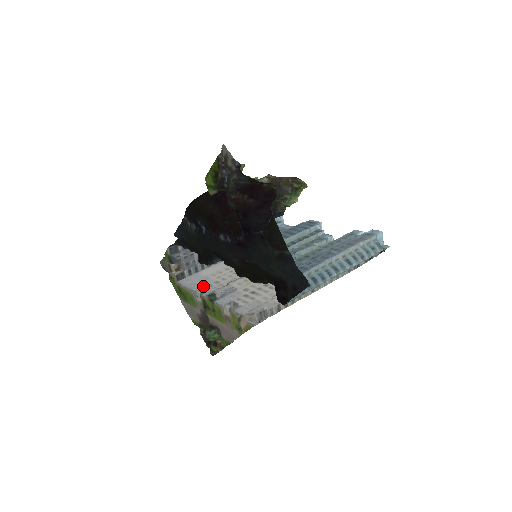
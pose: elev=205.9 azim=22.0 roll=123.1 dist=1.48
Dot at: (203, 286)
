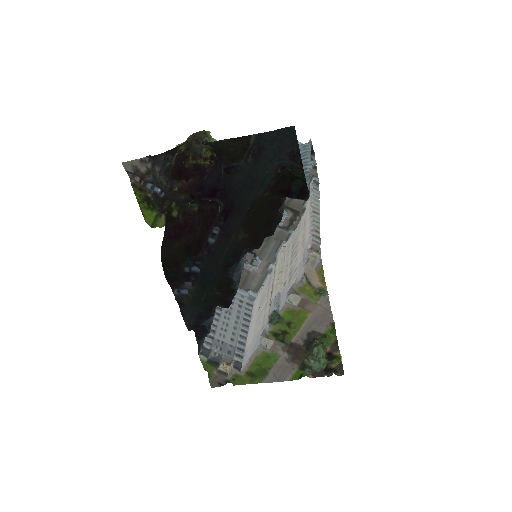
Dot at: (259, 336)
